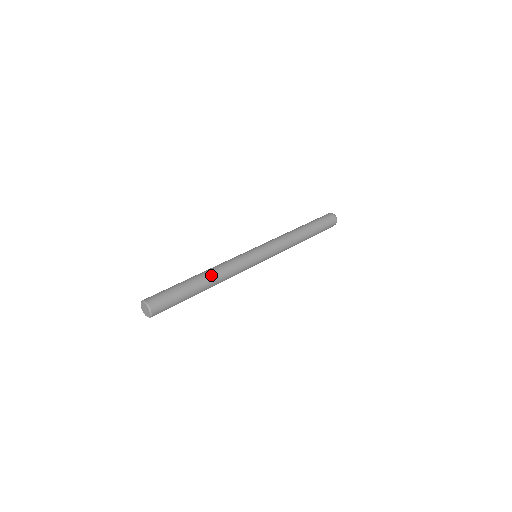
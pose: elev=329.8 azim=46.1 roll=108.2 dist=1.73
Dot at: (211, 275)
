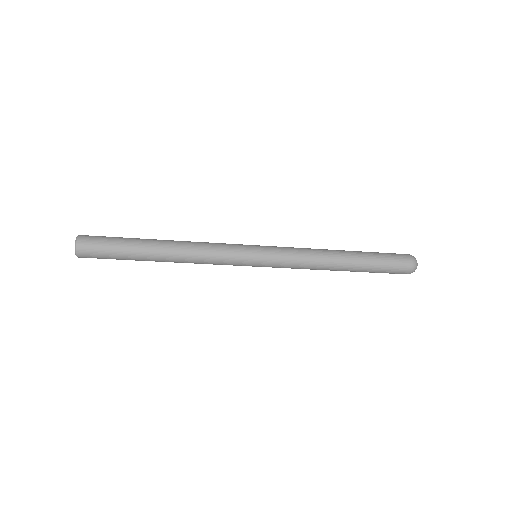
Dot at: occluded
